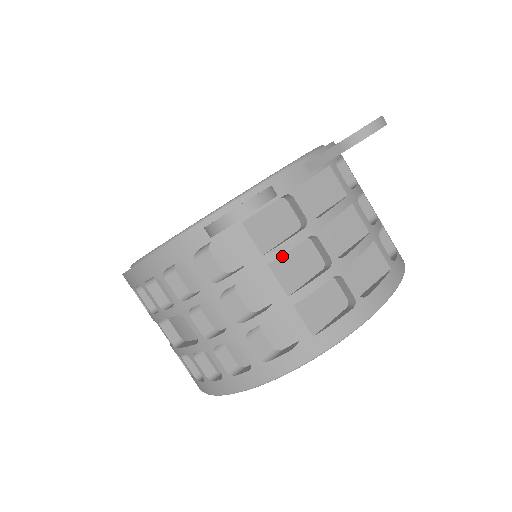
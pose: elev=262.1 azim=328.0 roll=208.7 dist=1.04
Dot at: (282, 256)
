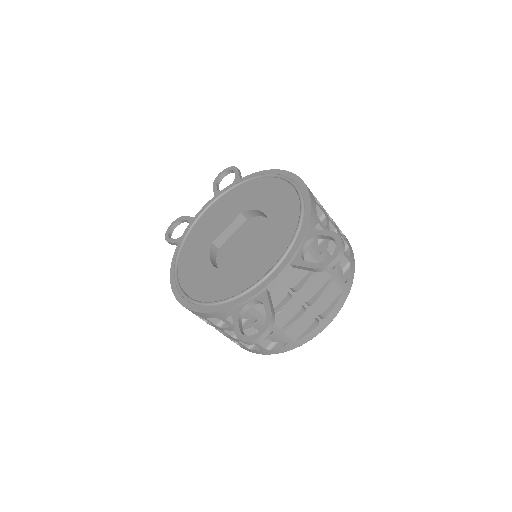
Dot at: (277, 313)
